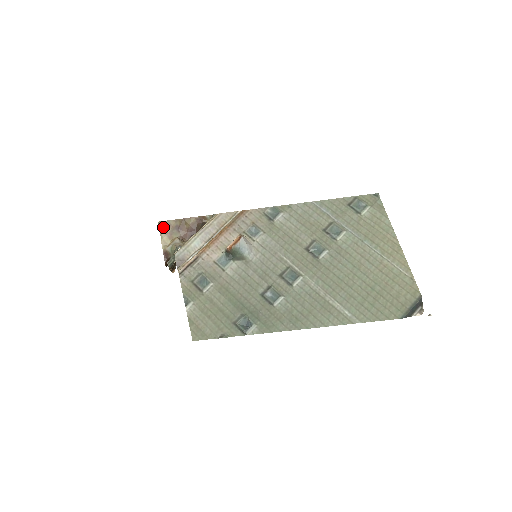
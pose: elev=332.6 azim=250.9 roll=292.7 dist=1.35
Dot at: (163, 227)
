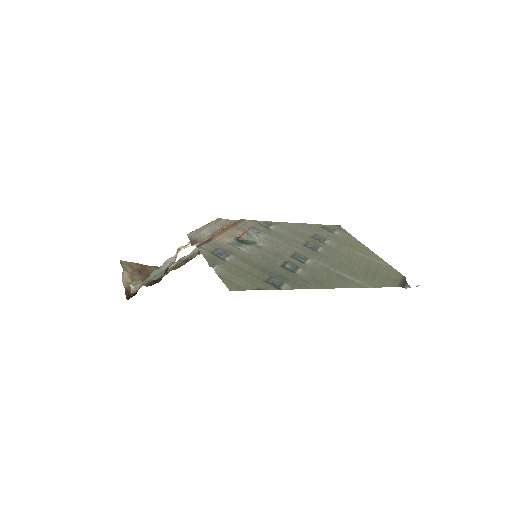
Dot at: (124, 266)
